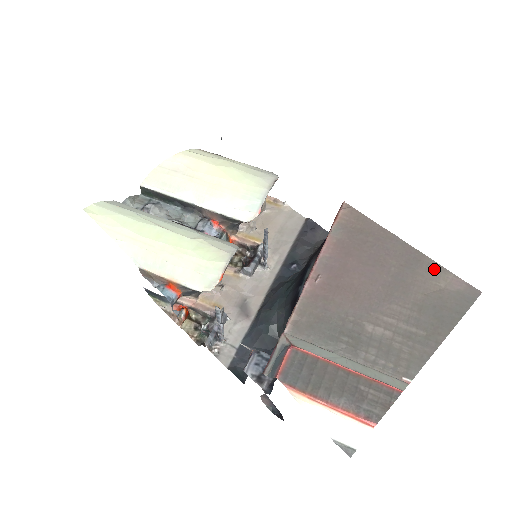
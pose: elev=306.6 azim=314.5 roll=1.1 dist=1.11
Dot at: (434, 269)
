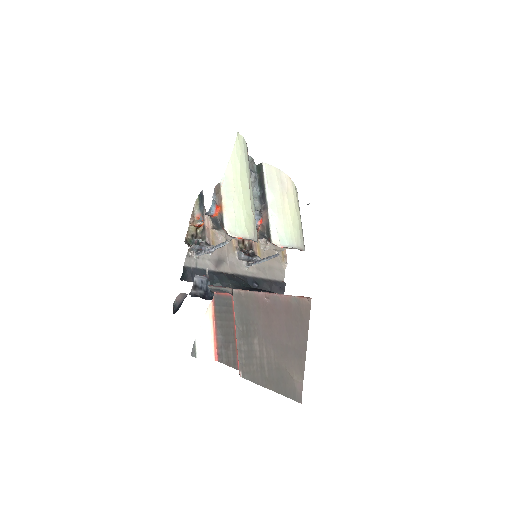
Dot at: (301, 369)
